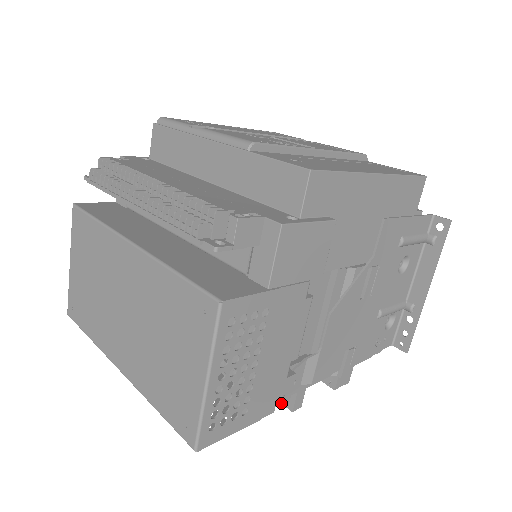
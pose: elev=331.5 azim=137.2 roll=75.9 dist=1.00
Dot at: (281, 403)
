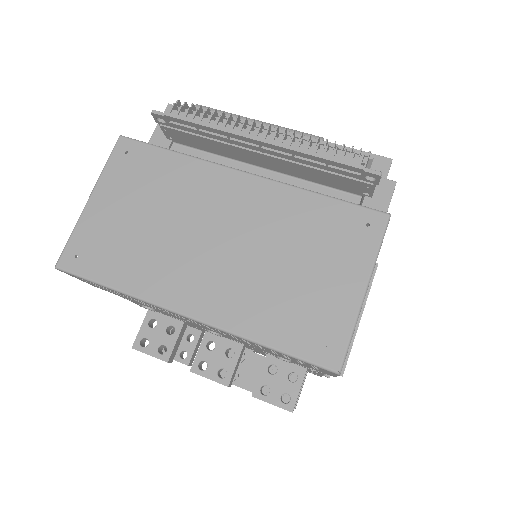
Dot at: occluded
